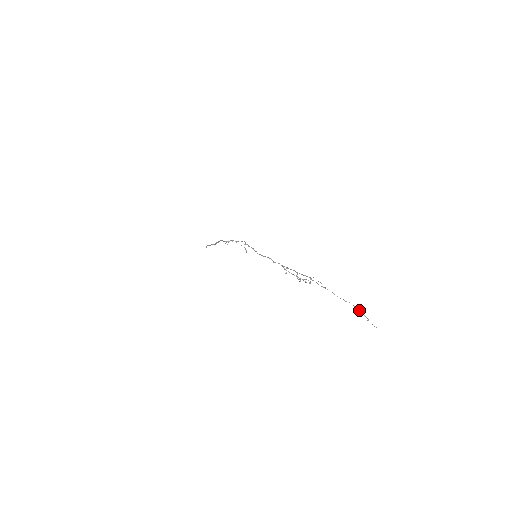
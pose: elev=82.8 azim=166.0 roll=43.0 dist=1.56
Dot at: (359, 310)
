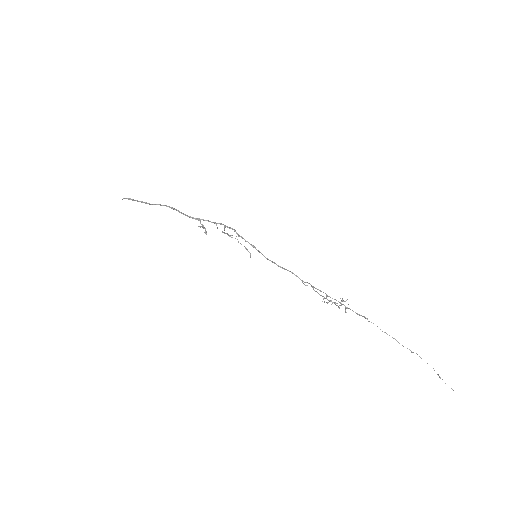
Dot at: occluded
